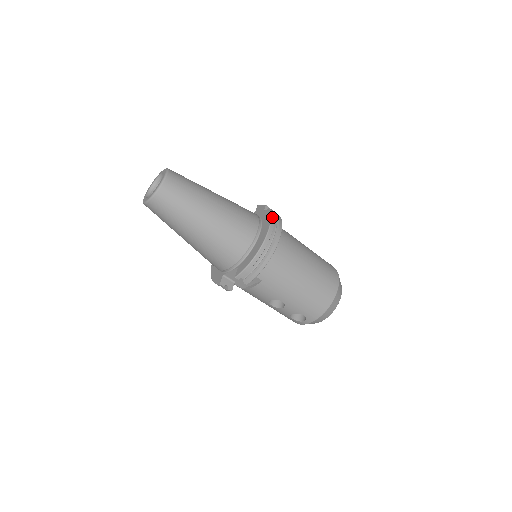
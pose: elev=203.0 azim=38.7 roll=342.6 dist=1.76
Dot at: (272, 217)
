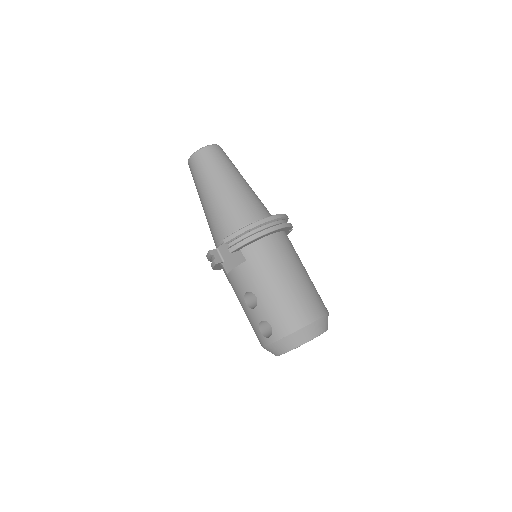
Dot at: (283, 214)
